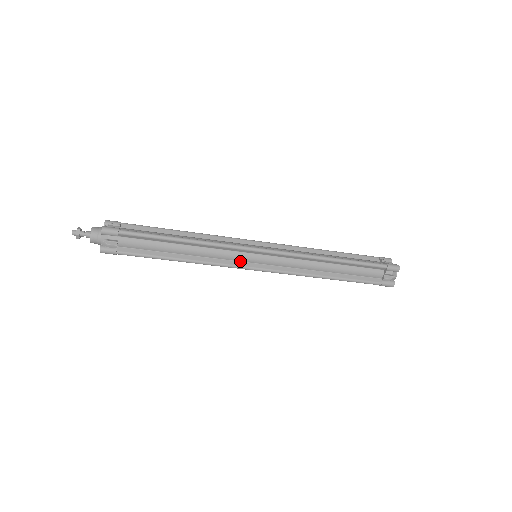
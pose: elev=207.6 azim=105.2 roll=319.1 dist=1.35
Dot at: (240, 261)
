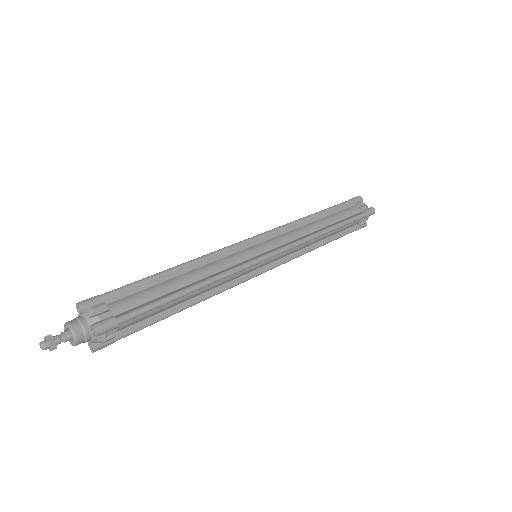
Dot at: (246, 273)
